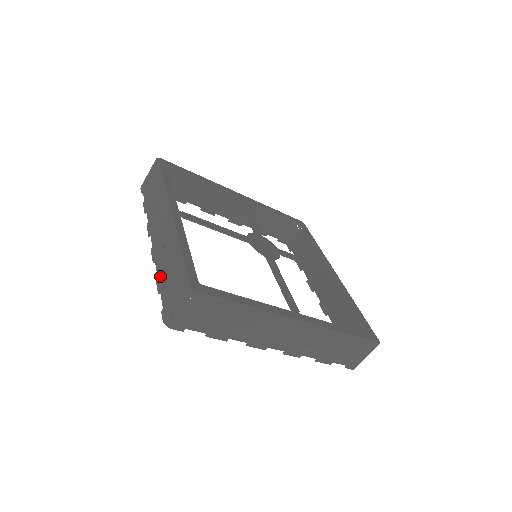
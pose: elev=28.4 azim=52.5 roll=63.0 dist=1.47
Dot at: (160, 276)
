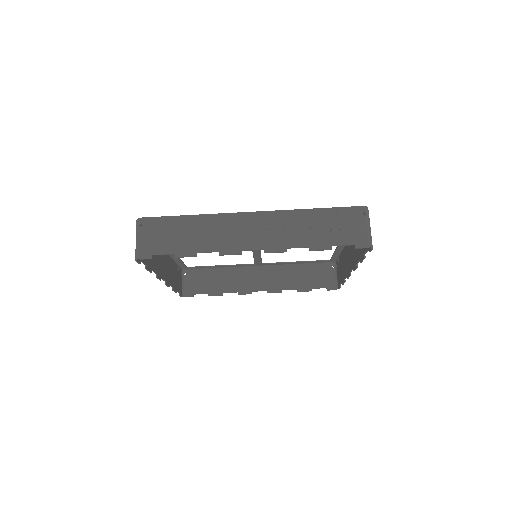
Dot at: (149, 264)
